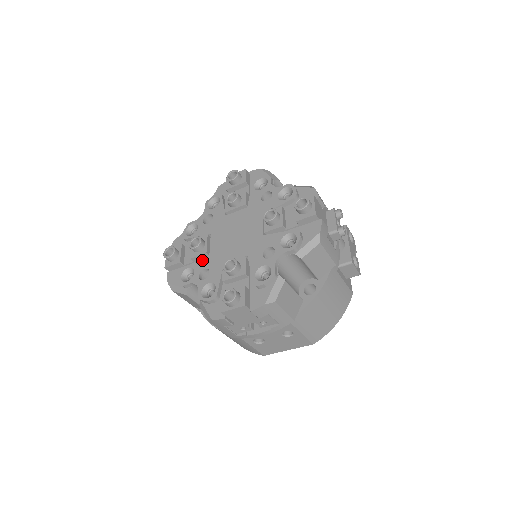
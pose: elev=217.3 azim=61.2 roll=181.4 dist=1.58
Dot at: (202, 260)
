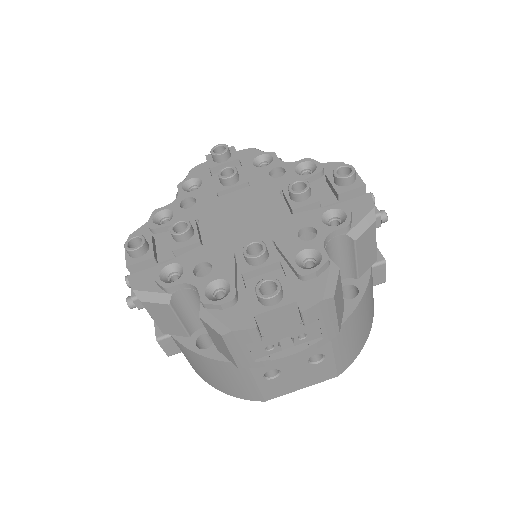
Dot at: (193, 252)
